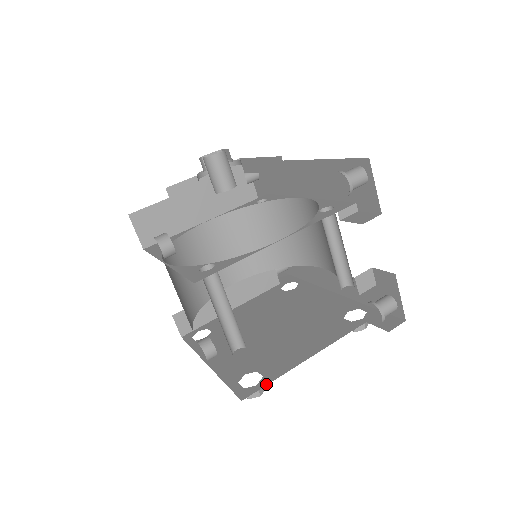
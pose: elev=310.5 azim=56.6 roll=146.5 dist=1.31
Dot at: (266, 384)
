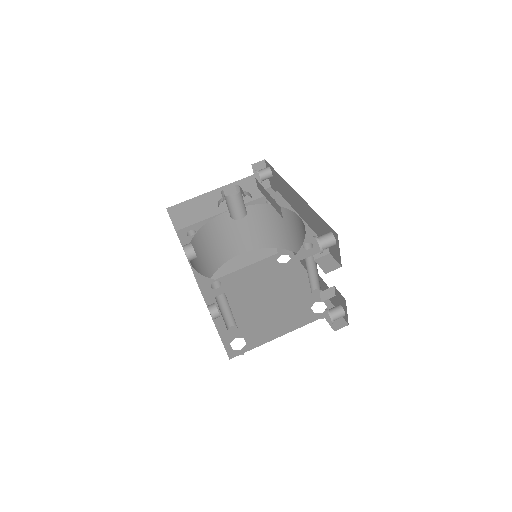
Dot at: occluded
